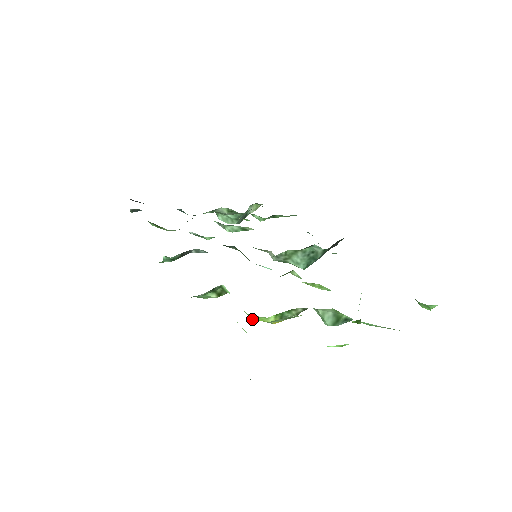
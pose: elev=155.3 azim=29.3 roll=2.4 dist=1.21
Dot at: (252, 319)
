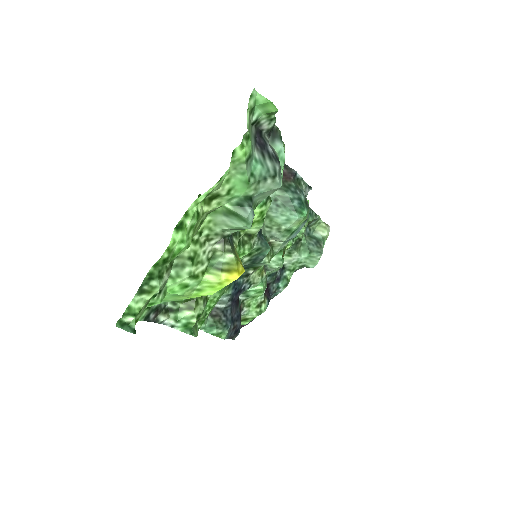
Dot at: (176, 294)
